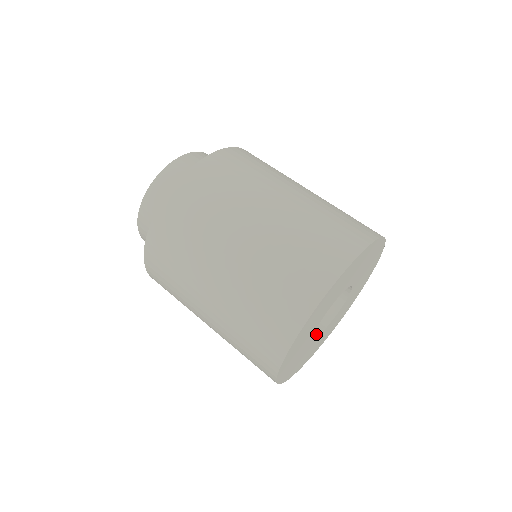
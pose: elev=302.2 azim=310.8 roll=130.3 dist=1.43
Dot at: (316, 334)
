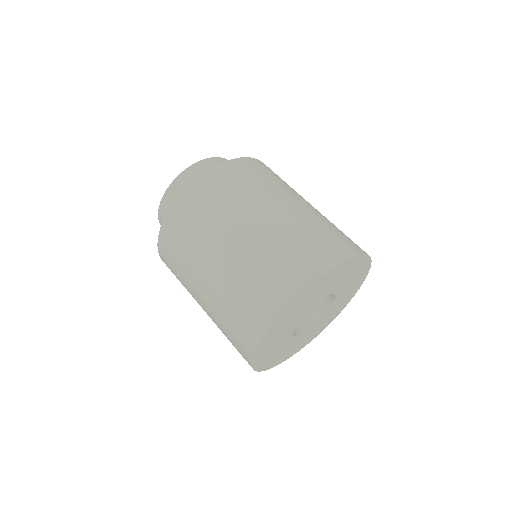
Dot at: occluded
